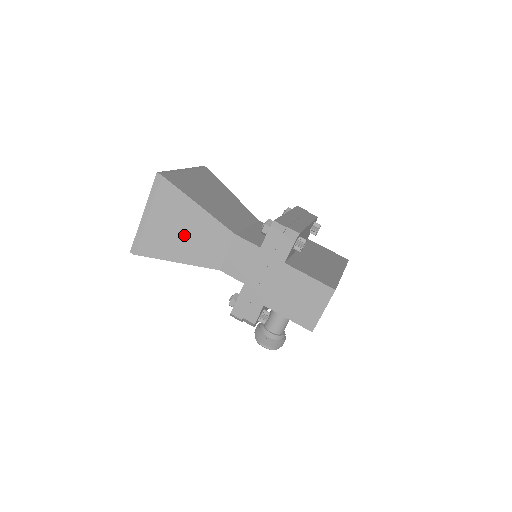
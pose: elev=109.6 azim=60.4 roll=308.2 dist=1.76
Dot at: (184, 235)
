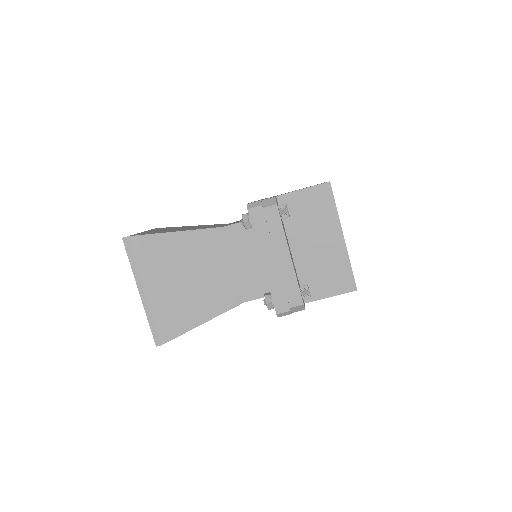
Dot at: occluded
